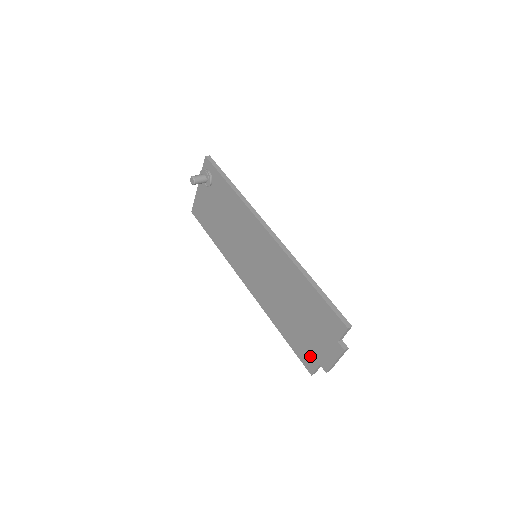
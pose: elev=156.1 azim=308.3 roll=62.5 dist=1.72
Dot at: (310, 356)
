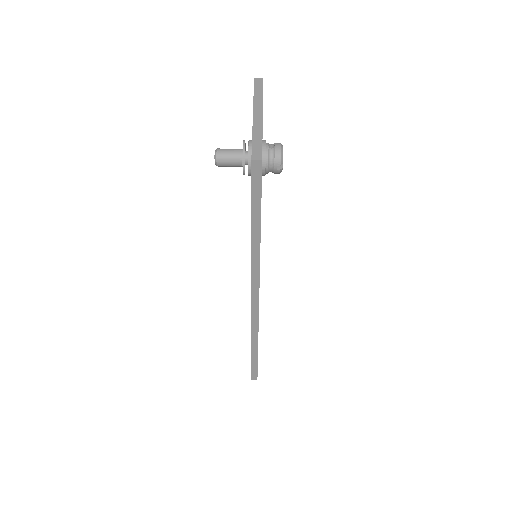
Dot at: occluded
